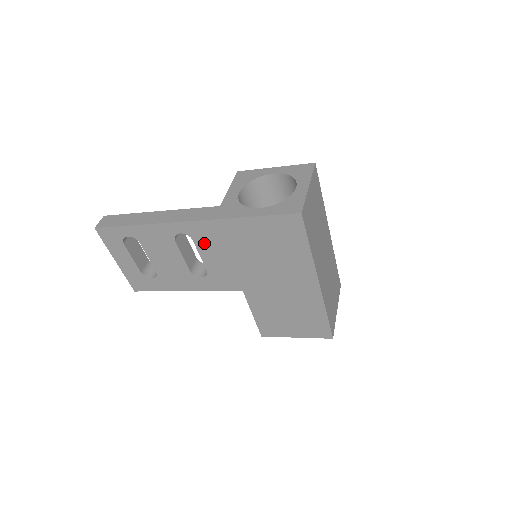
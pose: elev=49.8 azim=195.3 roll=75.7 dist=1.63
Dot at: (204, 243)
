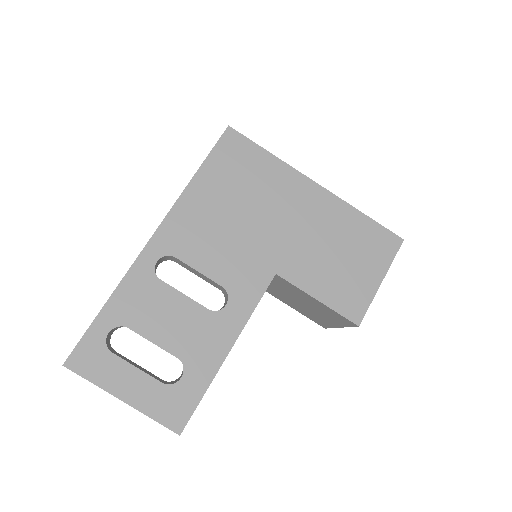
Dot at: (188, 249)
